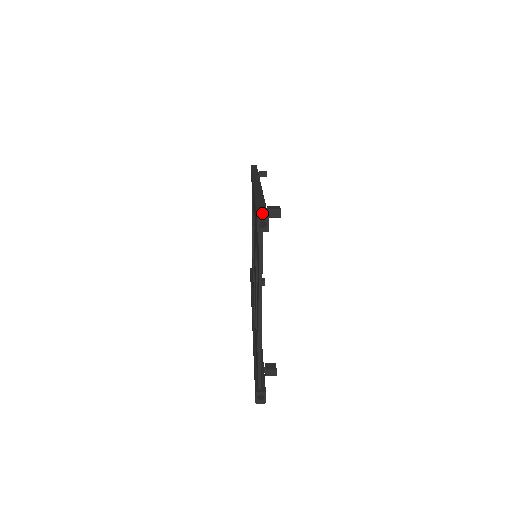
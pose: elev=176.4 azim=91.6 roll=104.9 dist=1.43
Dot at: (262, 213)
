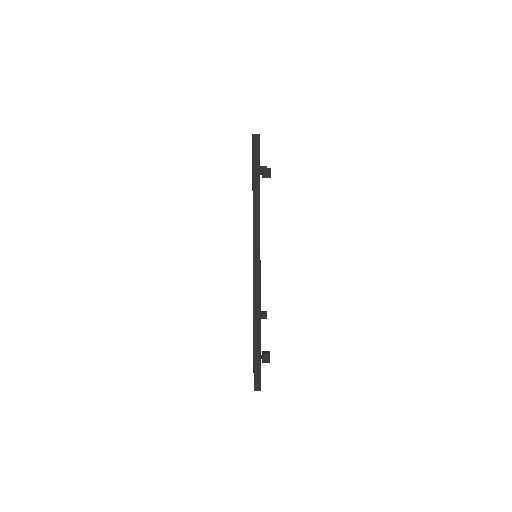
Dot at: (257, 383)
